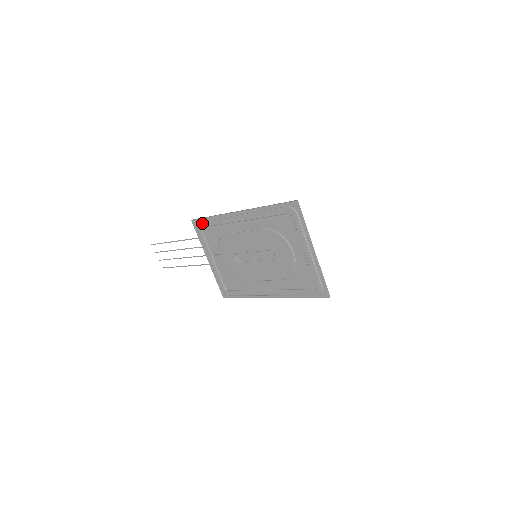
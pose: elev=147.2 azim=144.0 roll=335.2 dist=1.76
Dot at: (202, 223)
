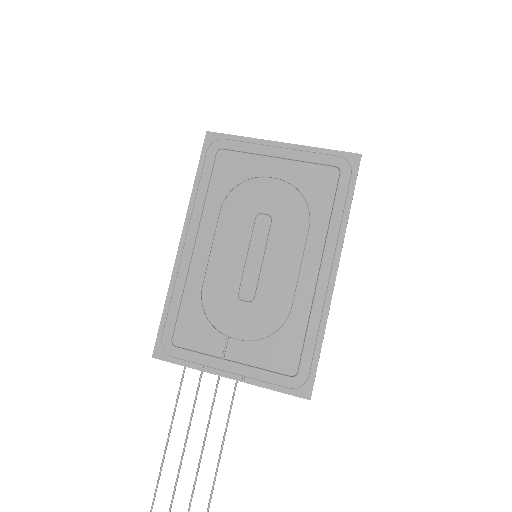
Dot at: (165, 332)
